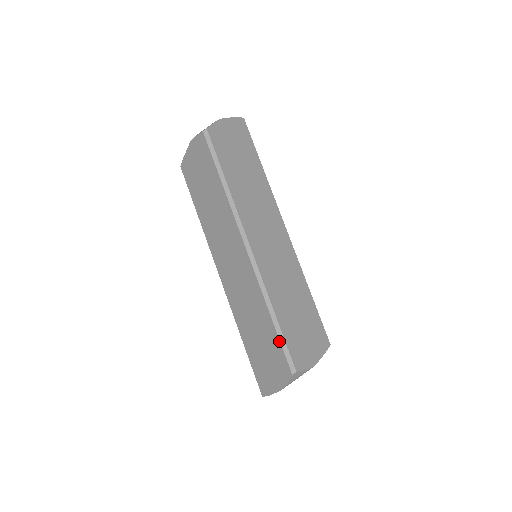
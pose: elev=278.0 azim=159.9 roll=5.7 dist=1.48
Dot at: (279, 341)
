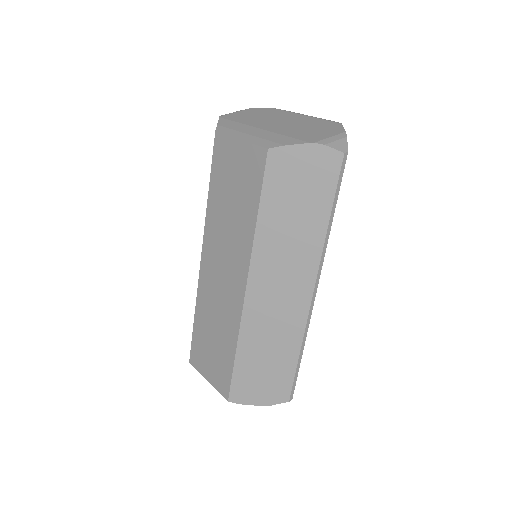
Dot at: (294, 375)
